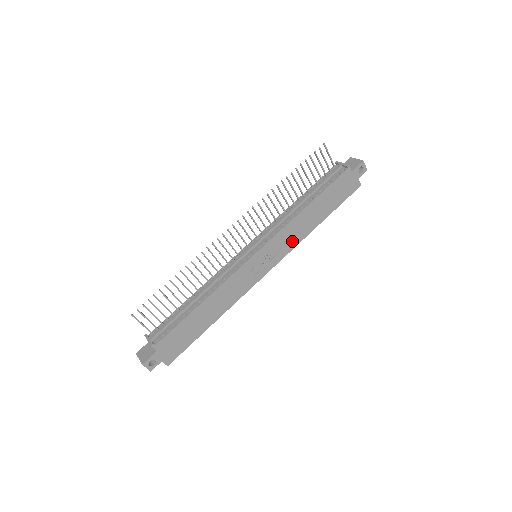
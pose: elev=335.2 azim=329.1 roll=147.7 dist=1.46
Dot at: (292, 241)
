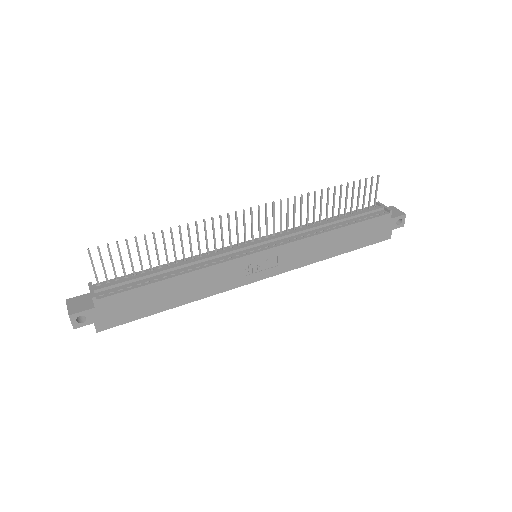
Dot at: (301, 259)
